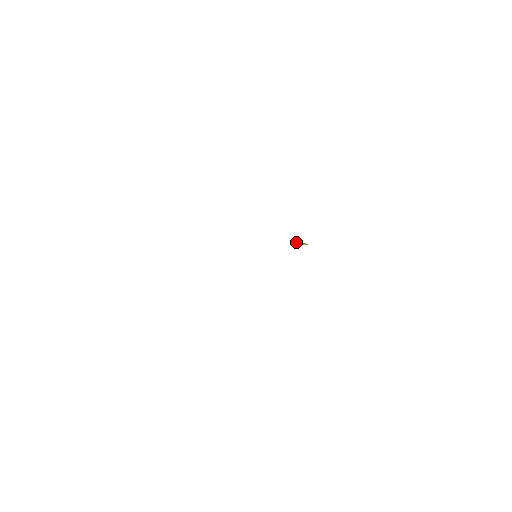
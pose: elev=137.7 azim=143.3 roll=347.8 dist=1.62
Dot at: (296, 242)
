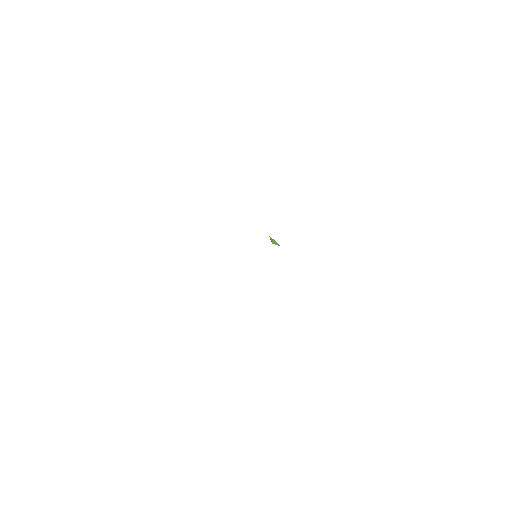
Dot at: (273, 241)
